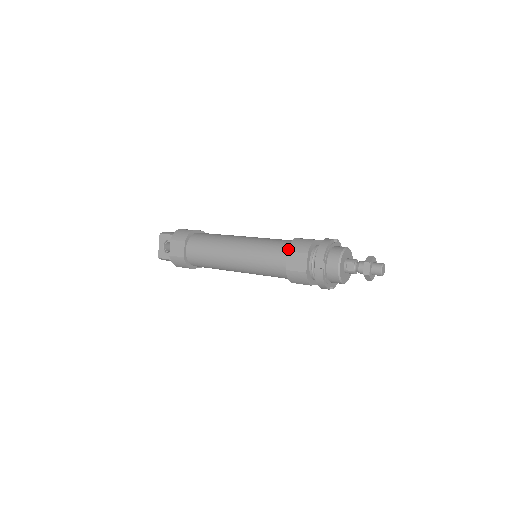
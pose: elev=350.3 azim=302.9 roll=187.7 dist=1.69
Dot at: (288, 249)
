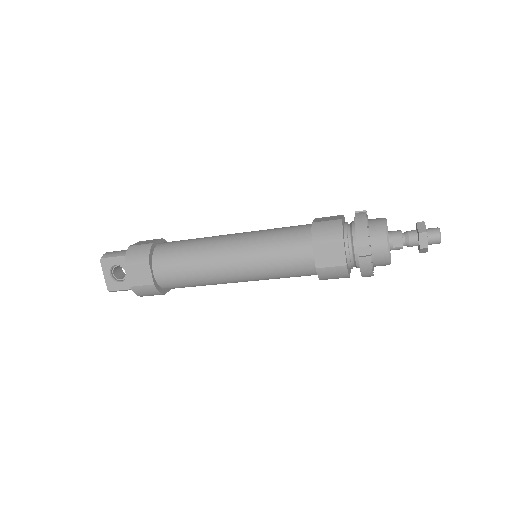
Dot at: (313, 241)
